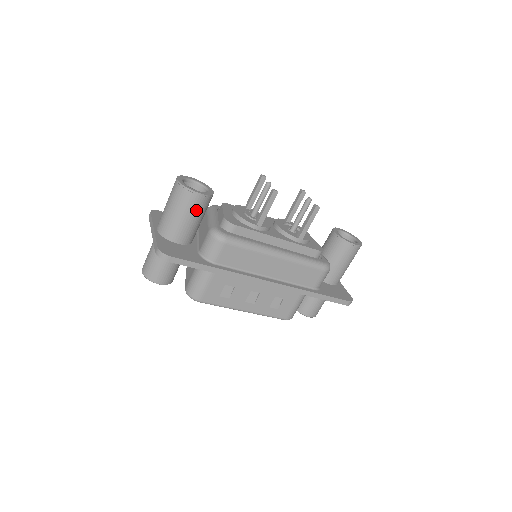
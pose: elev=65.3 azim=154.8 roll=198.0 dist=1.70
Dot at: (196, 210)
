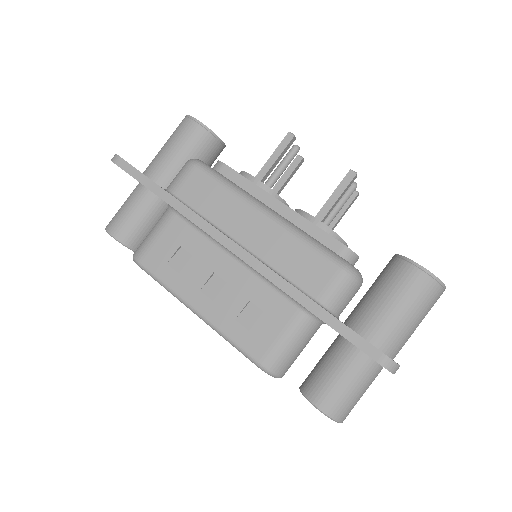
Dot at: (187, 141)
